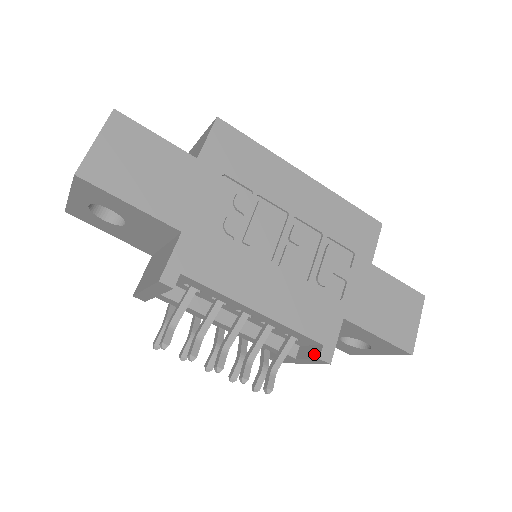
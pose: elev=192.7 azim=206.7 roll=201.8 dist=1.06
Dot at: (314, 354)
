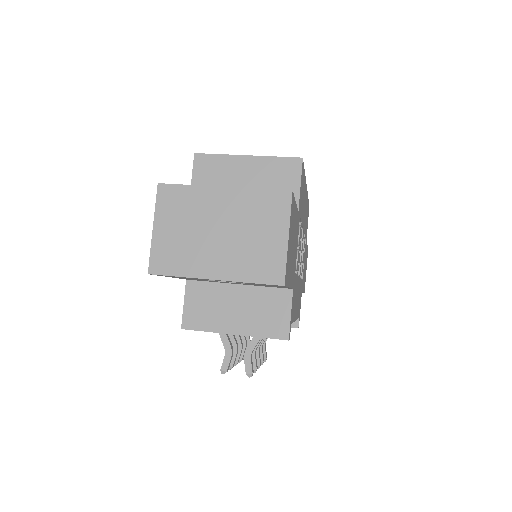
Dot at: (291, 324)
